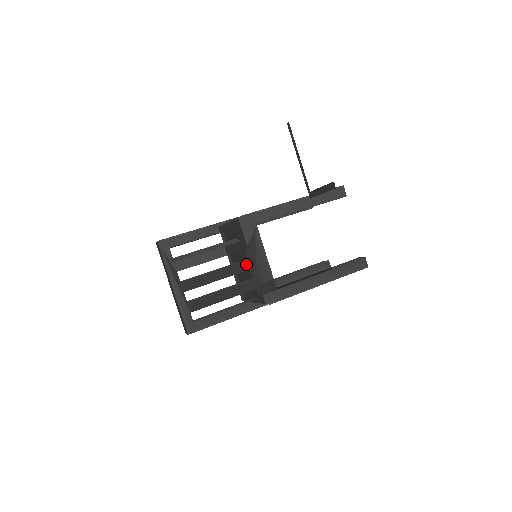
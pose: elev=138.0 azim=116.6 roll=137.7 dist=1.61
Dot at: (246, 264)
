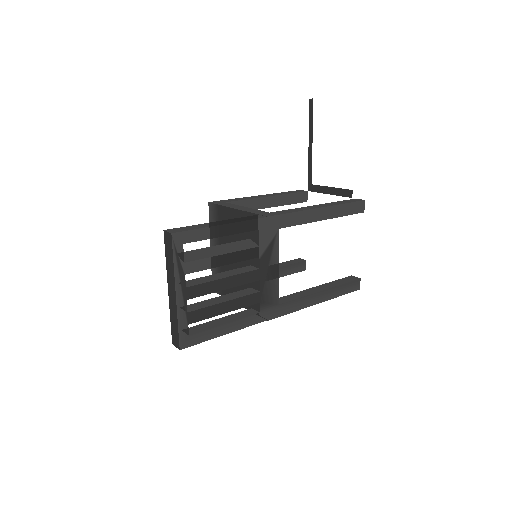
Dot at: (257, 274)
